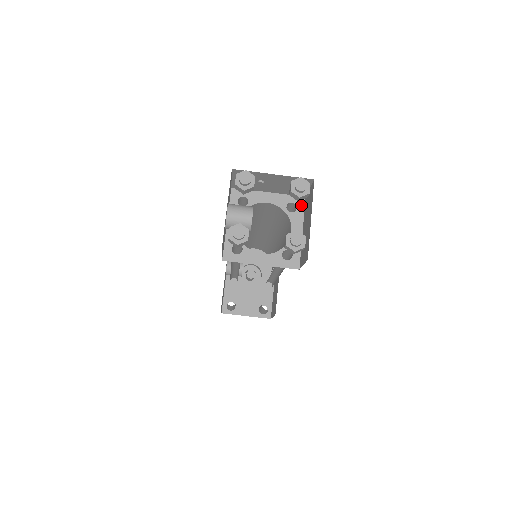
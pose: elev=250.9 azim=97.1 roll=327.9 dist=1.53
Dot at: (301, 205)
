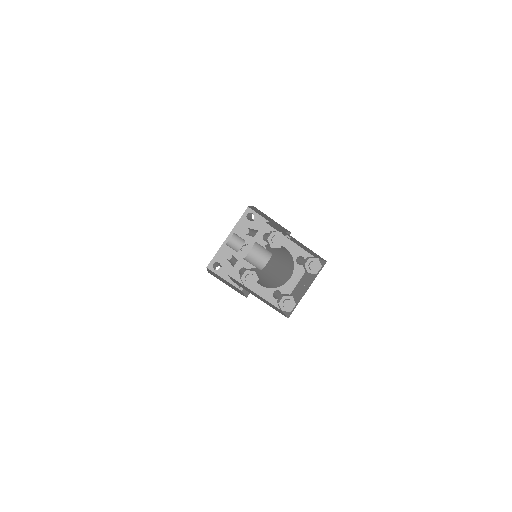
Dot at: occluded
